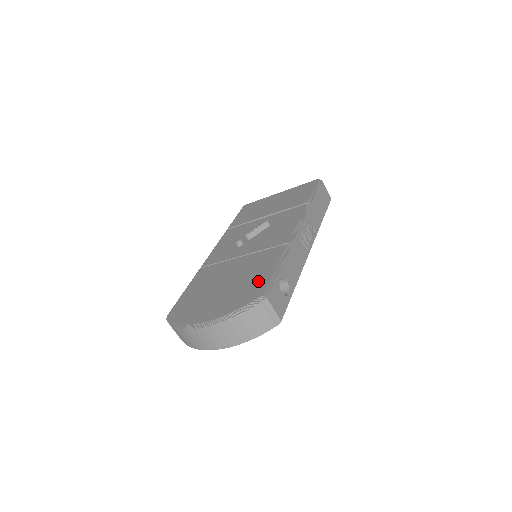
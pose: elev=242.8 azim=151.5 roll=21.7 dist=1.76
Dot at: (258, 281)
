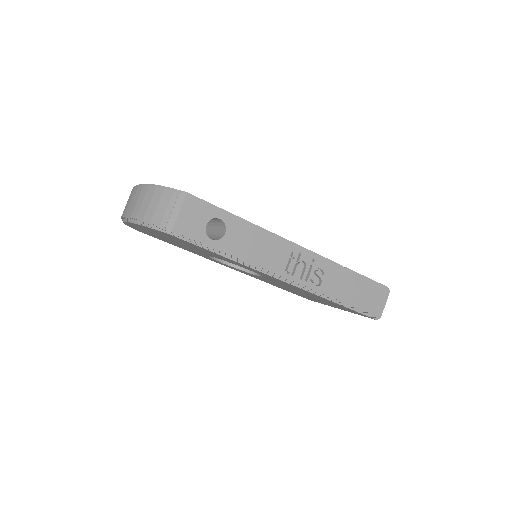
Dot at: occluded
